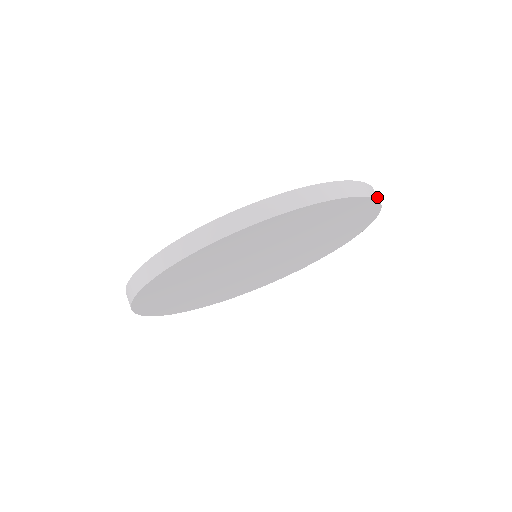
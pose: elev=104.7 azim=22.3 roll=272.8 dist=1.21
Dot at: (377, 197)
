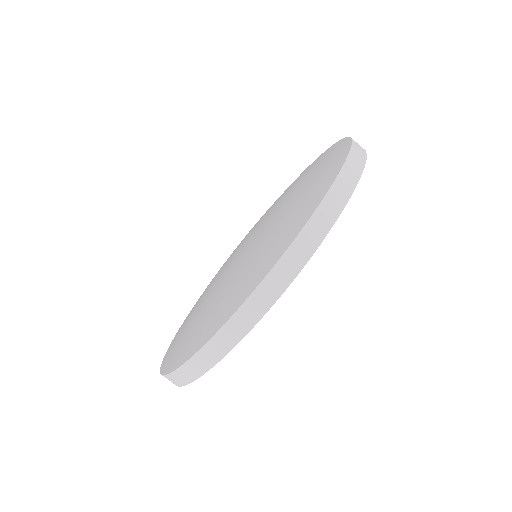
Dot at: (292, 270)
